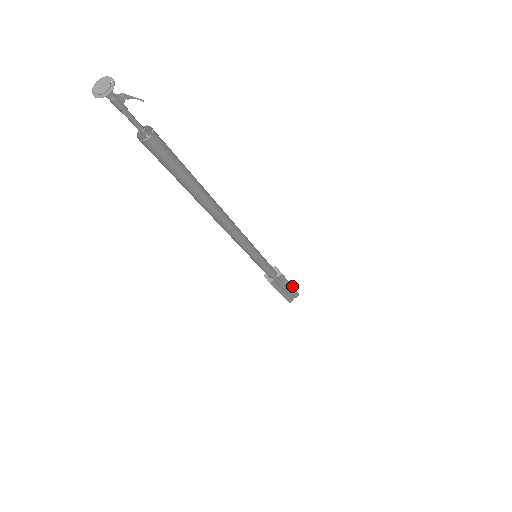
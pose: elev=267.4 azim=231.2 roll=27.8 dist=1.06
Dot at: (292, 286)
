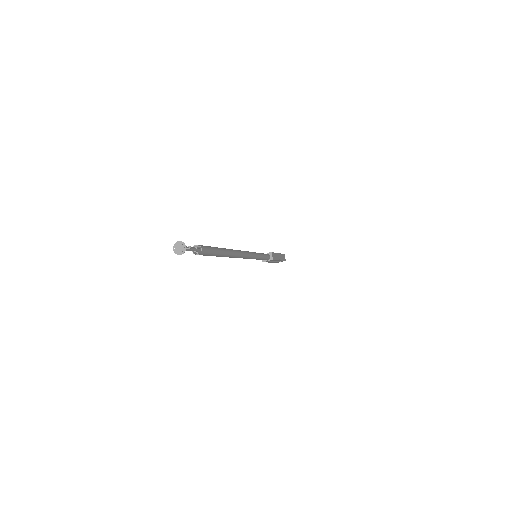
Dot at: (280, 260)
